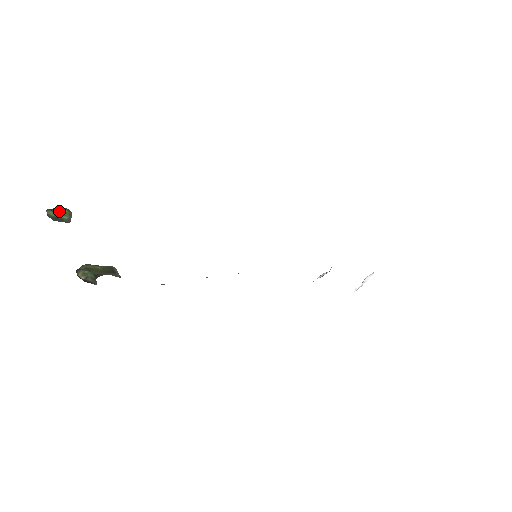
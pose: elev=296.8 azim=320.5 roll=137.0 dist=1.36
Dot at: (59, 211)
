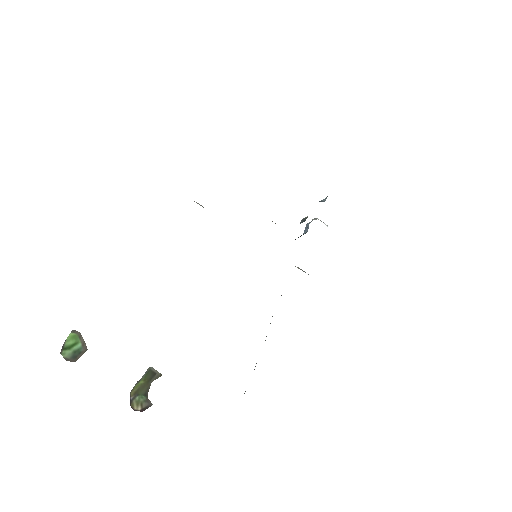
Dot at: (69, 342)
